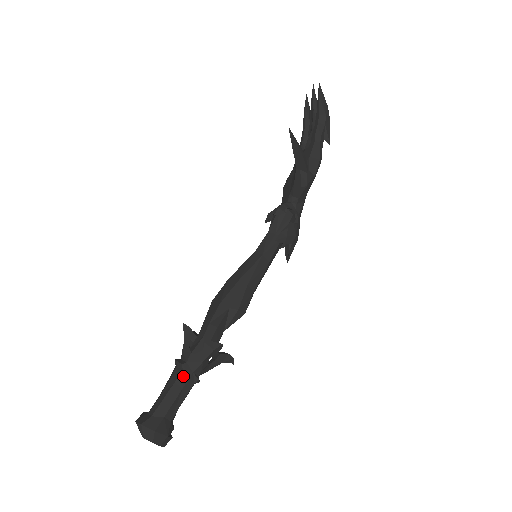
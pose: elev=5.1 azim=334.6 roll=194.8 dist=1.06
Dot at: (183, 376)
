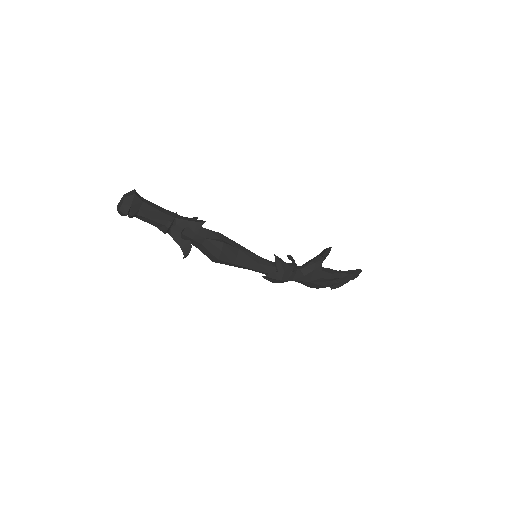
Dot at: (171, 213)
